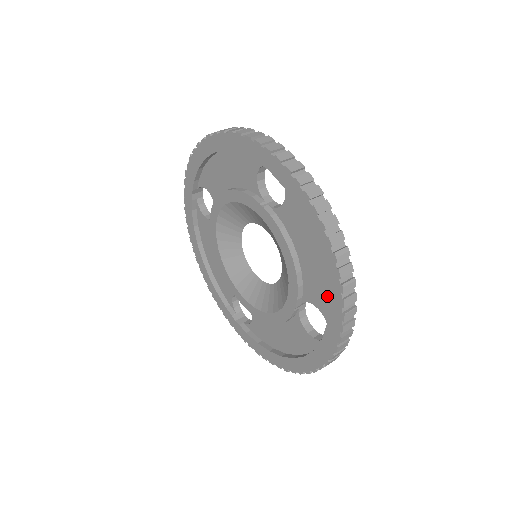
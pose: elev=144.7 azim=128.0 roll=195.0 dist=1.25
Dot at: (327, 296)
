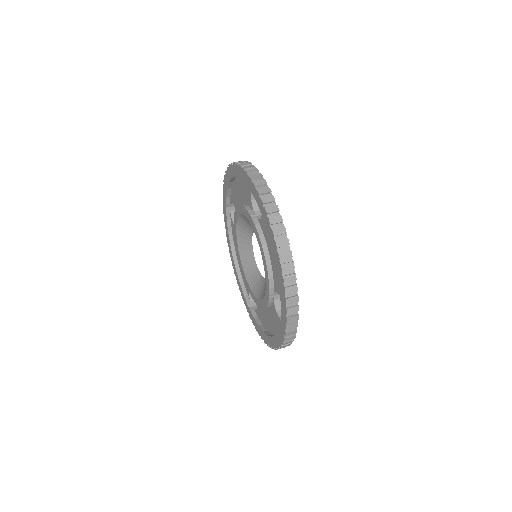
Dot at: occluded
